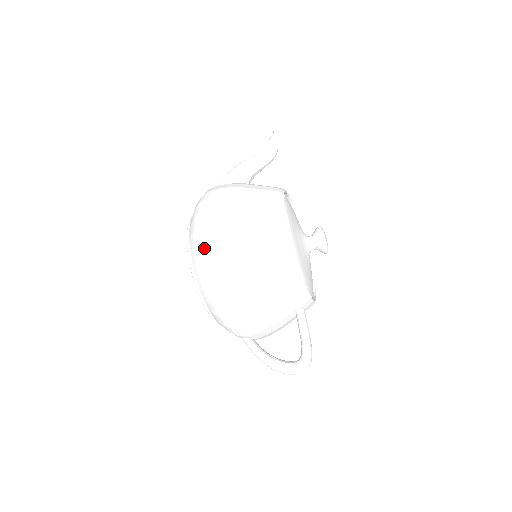
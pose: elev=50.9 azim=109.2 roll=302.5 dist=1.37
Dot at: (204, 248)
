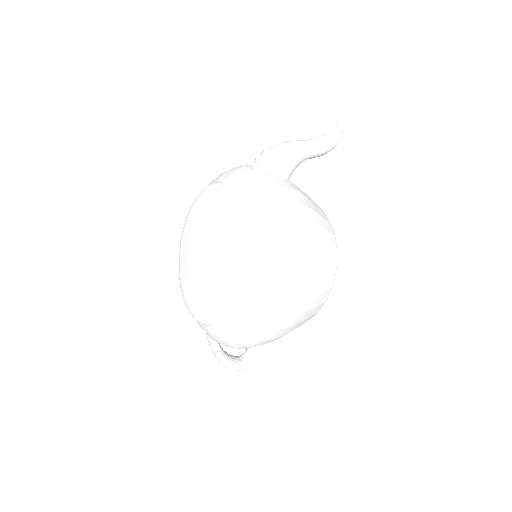
Dot at: (273, 305)
